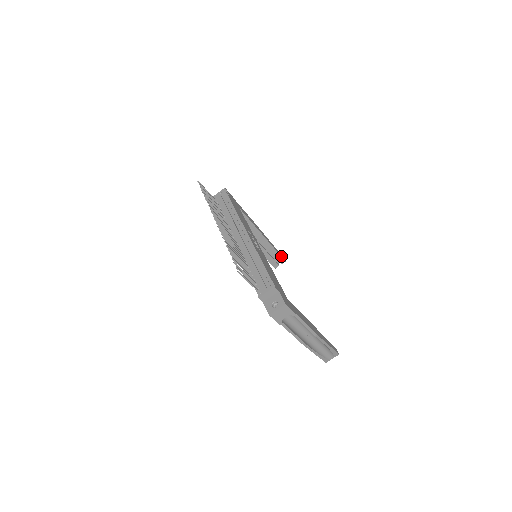
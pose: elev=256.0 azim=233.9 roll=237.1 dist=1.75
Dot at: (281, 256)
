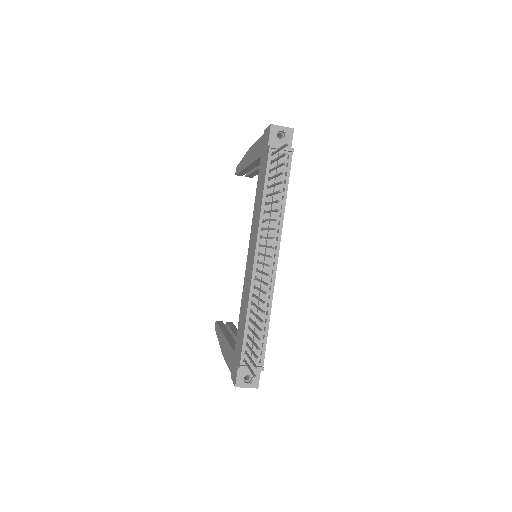
Dot at: occluded
